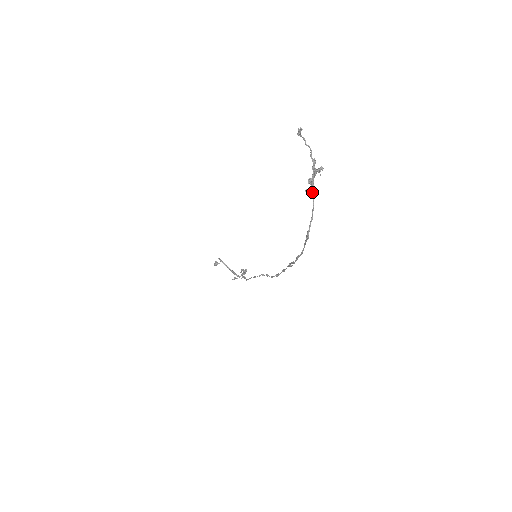
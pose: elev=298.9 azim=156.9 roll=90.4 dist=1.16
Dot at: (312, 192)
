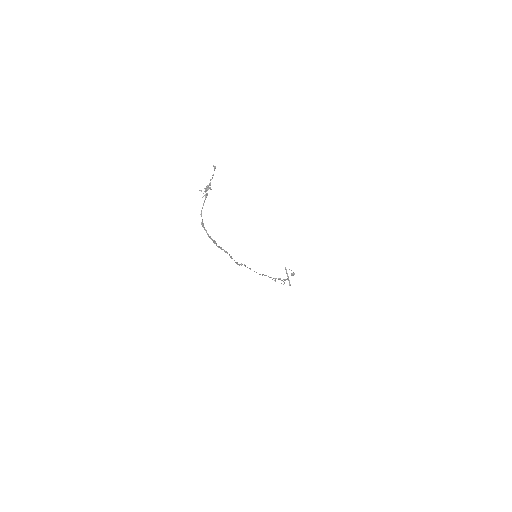
Dot at: occluded
